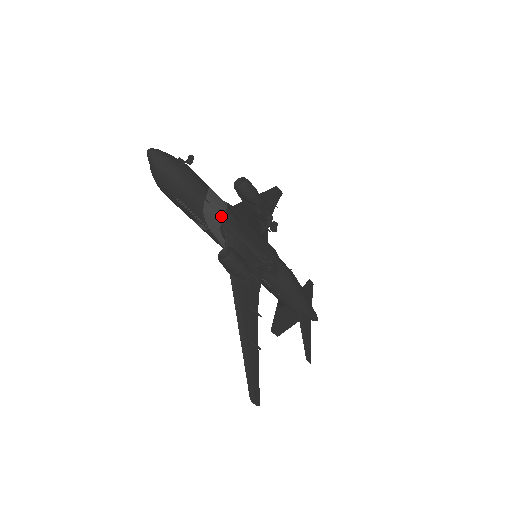
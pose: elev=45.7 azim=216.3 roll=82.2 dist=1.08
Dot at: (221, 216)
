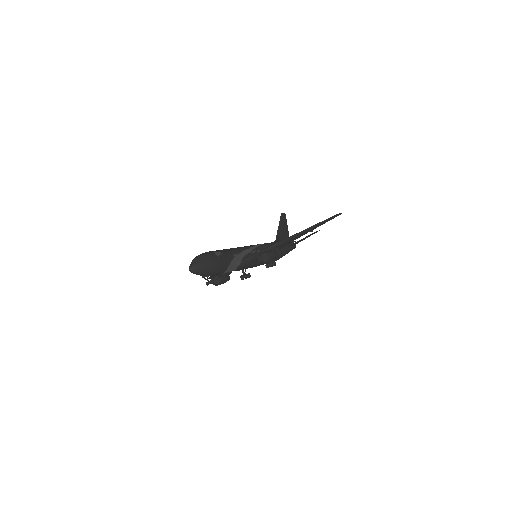
Dot at: occluded
